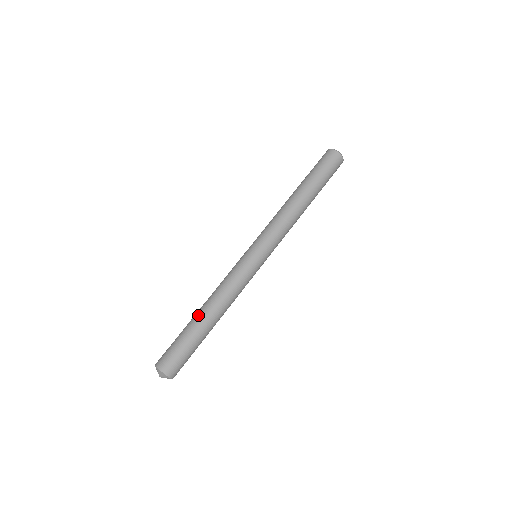
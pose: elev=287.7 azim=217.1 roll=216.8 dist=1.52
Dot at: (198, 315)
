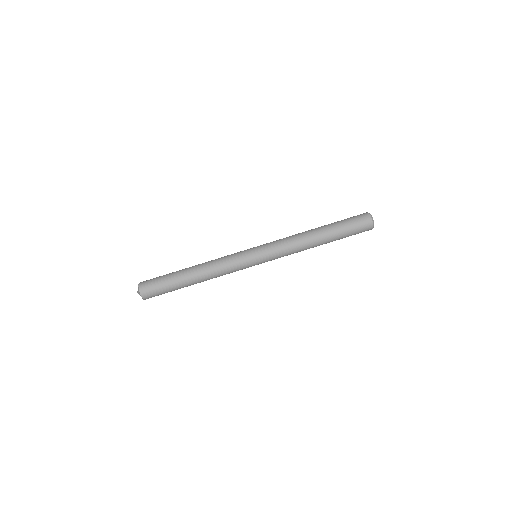
Dot at: (188, 275)
